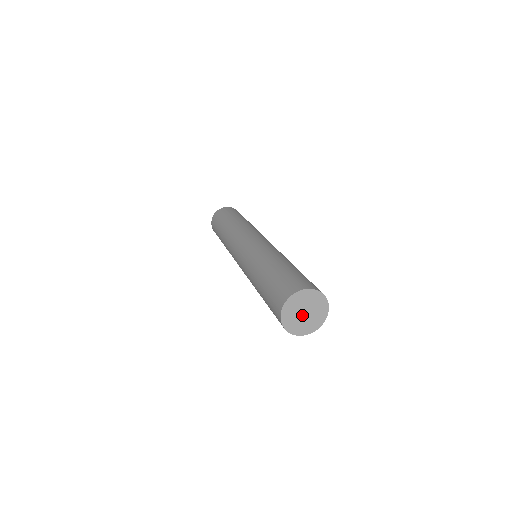
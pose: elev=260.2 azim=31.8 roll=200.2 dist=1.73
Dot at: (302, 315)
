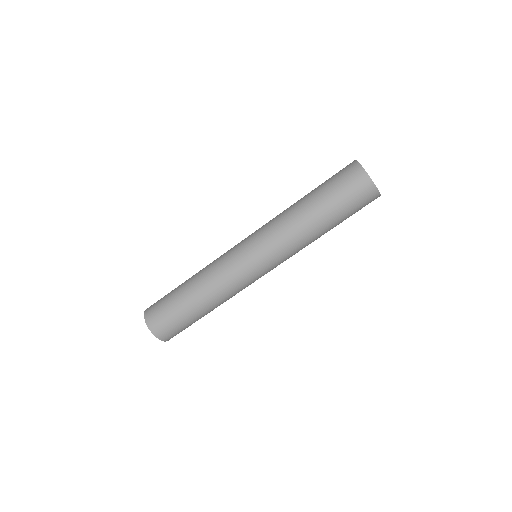
Dot at: occluded
